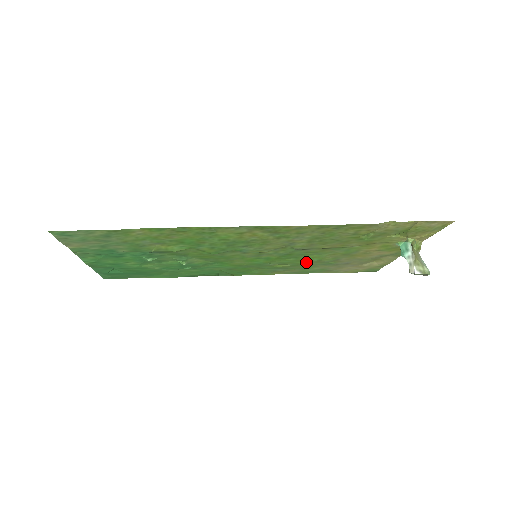
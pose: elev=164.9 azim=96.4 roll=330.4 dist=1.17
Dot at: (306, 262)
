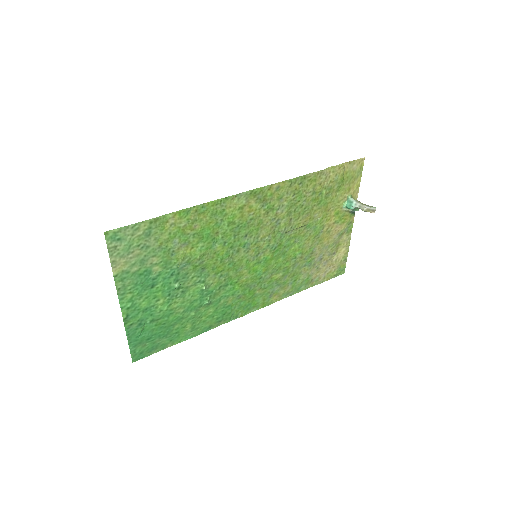
Dot at: (292, 263)
